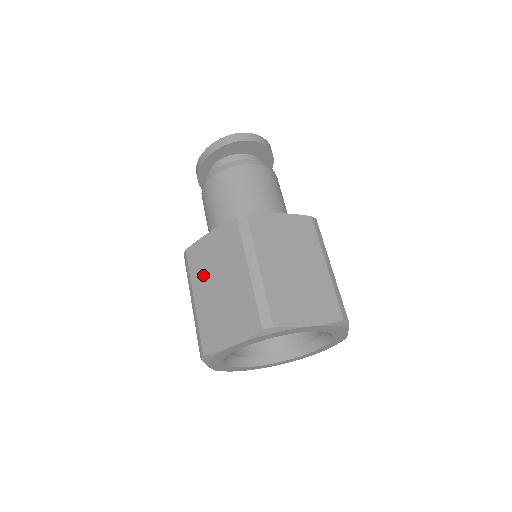
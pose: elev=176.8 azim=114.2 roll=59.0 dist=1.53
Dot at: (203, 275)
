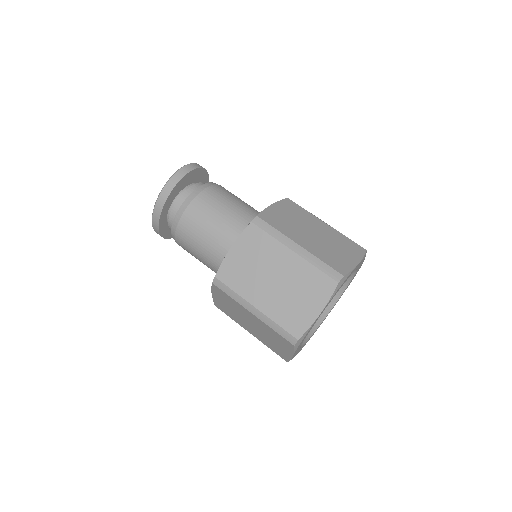
Dot at: (250, 283)
